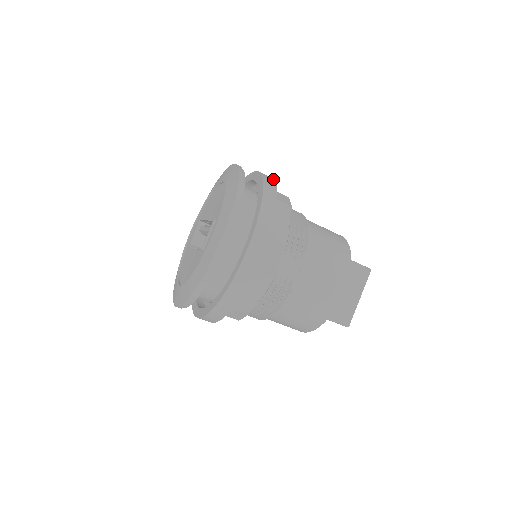
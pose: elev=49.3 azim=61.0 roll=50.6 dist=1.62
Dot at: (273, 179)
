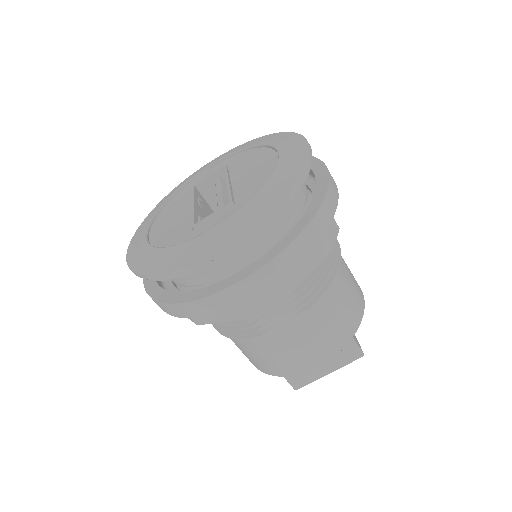
Dot at: (338, 198)
